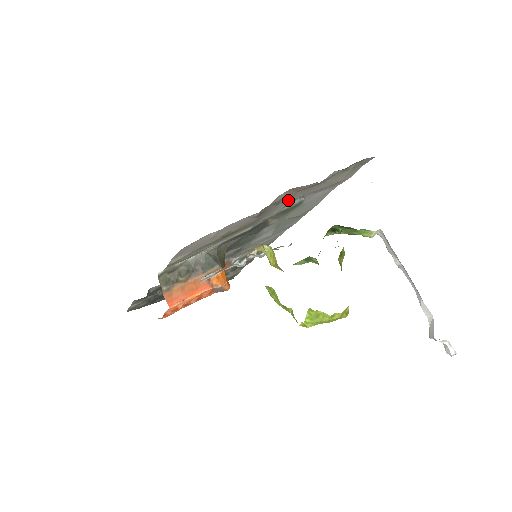
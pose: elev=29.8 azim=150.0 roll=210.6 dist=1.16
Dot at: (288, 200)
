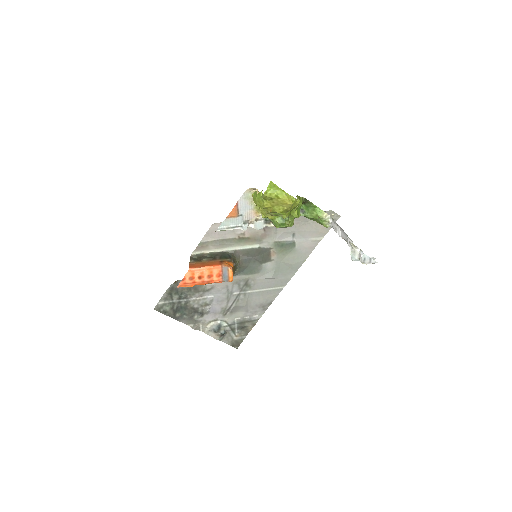
Dot at: occluded
